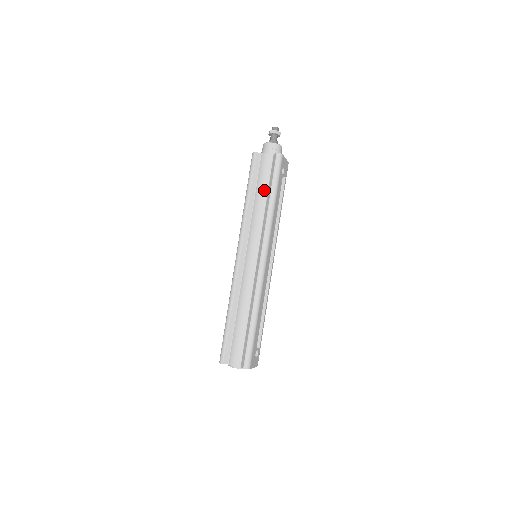
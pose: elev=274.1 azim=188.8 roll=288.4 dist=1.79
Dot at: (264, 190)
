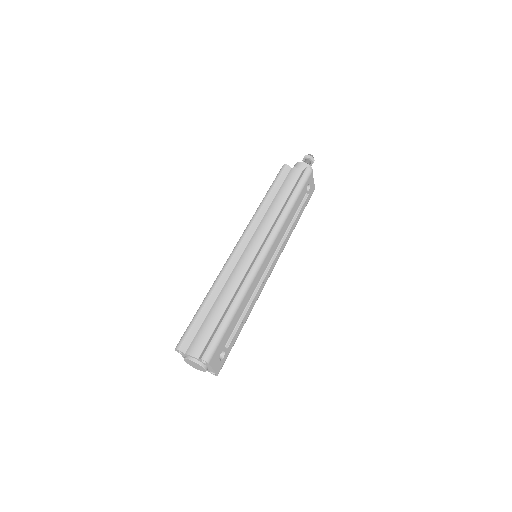
Dot at: (284, 195)
